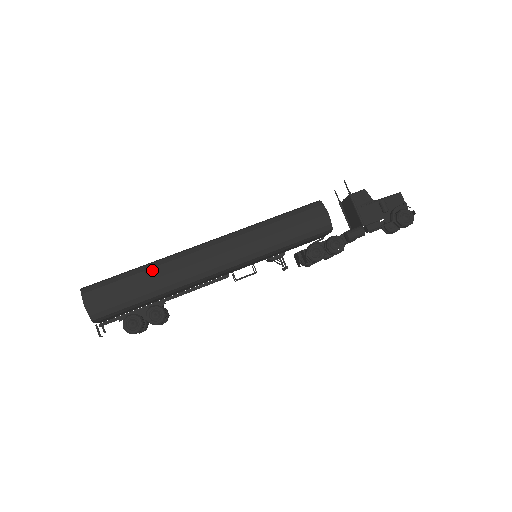
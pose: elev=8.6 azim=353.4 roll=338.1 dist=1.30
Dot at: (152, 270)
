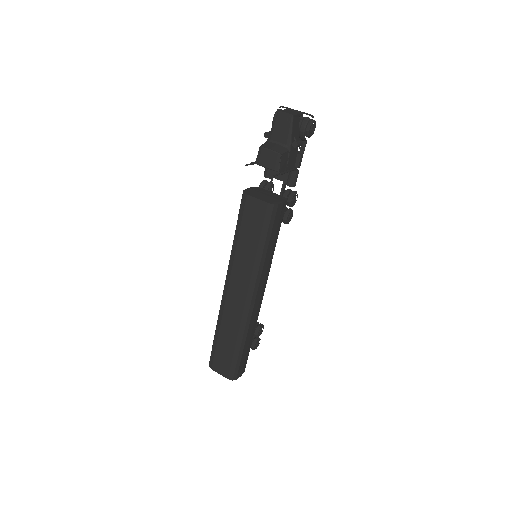
Dot at: (247, 339)
